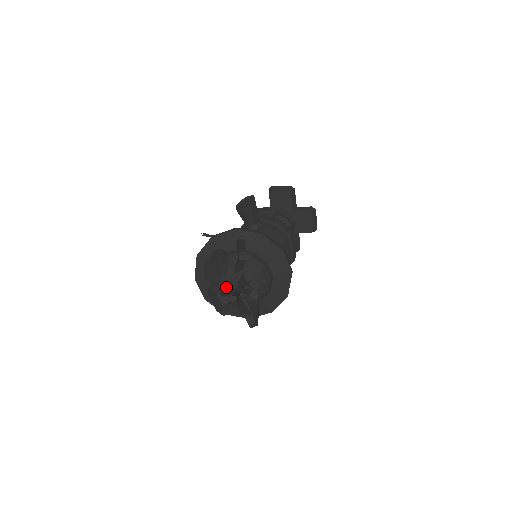
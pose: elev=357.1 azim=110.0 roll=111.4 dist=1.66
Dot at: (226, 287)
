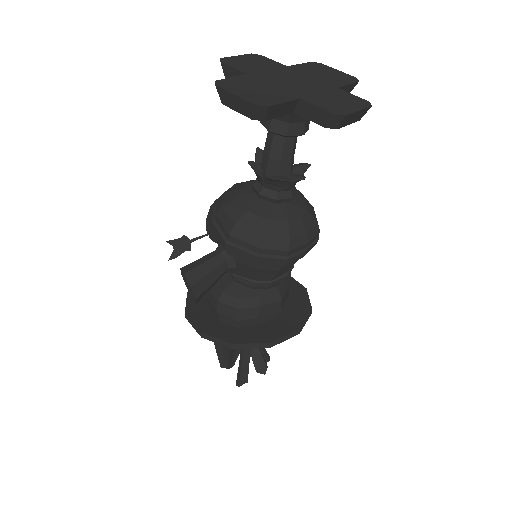
Dot at: occluded
